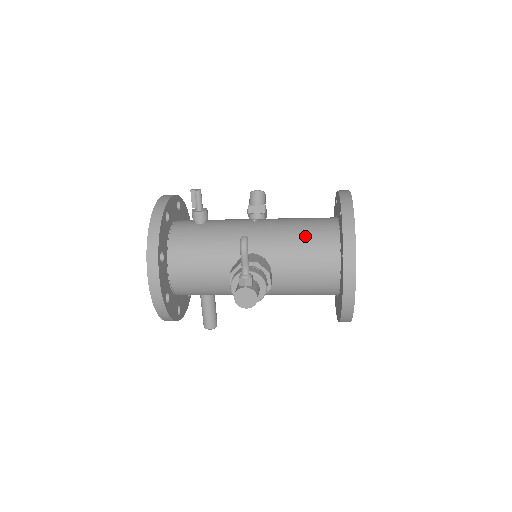
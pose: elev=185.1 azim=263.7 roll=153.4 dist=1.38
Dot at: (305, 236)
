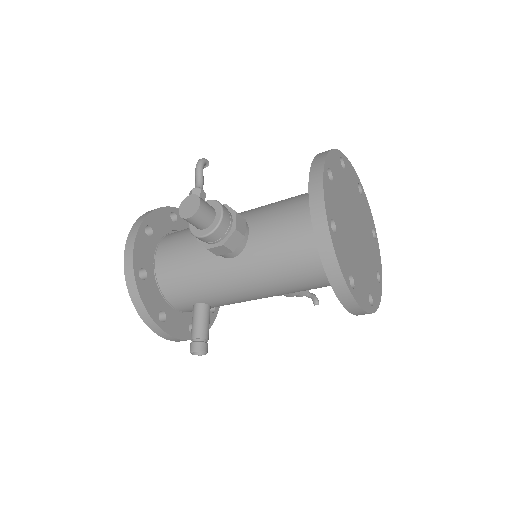
Dot at: (292, 197)
